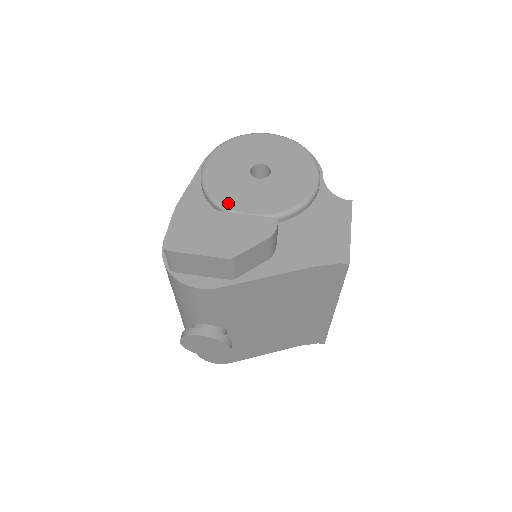
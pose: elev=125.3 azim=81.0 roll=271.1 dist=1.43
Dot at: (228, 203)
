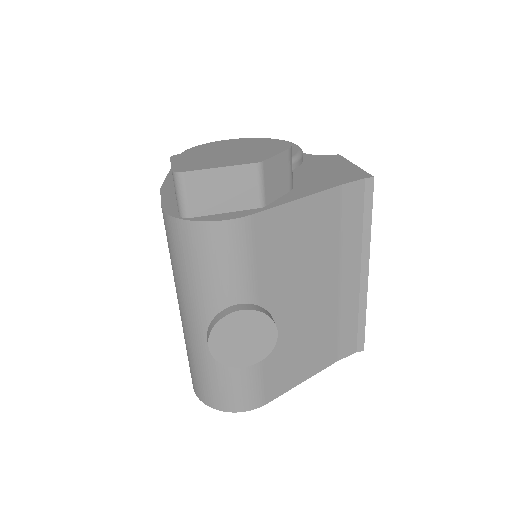
Dot at: occluded
